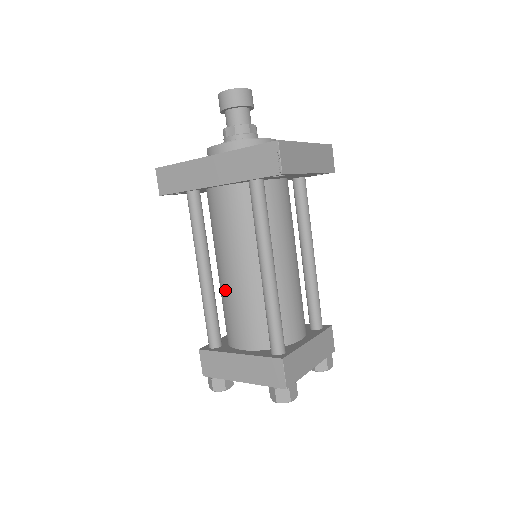
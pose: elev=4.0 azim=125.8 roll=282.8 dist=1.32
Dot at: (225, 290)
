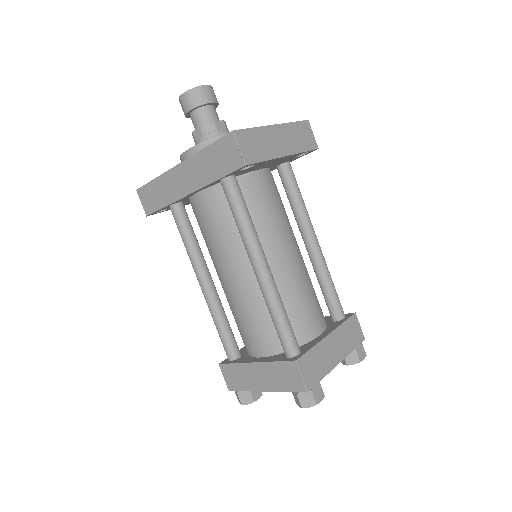
Dot at: (229, 298)
